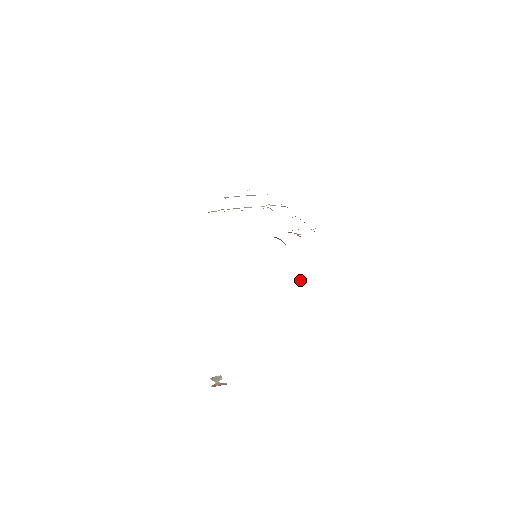
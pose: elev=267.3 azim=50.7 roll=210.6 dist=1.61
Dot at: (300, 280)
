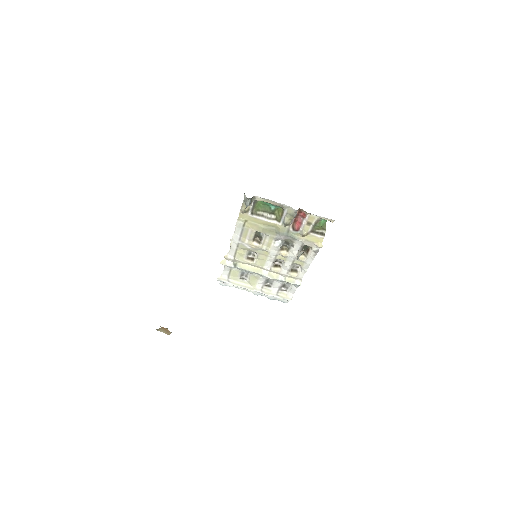
Dot at: occluded
